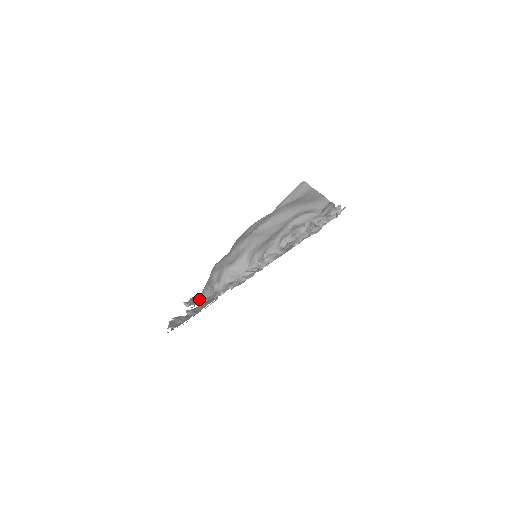
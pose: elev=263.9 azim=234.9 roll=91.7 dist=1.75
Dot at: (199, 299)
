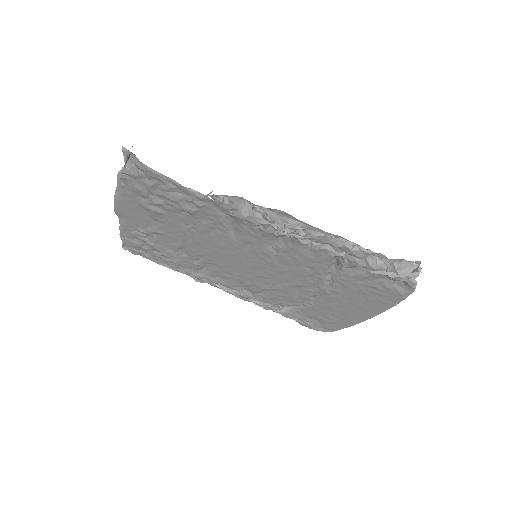
Dot at: occluded
